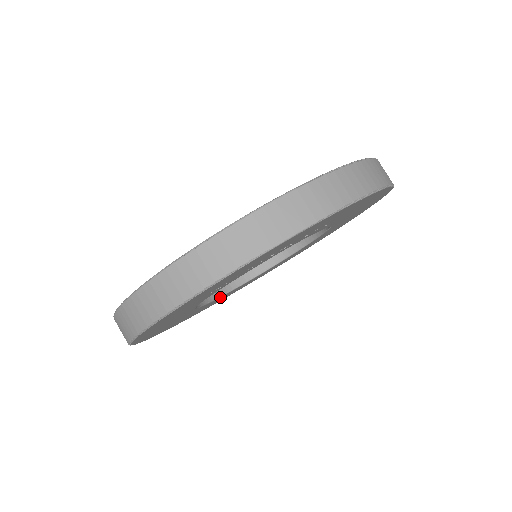
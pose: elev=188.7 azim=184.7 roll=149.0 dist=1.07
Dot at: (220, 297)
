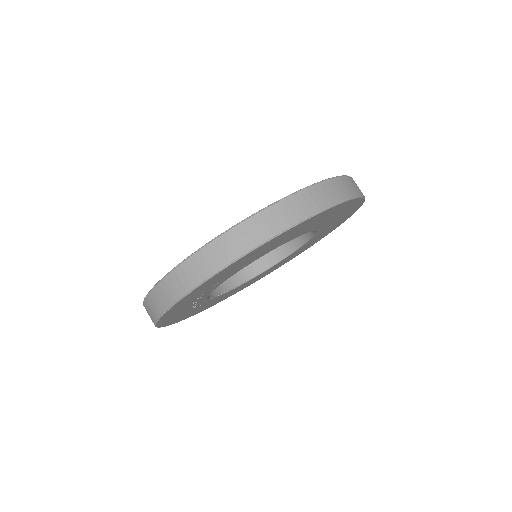
Dot at: occluded
